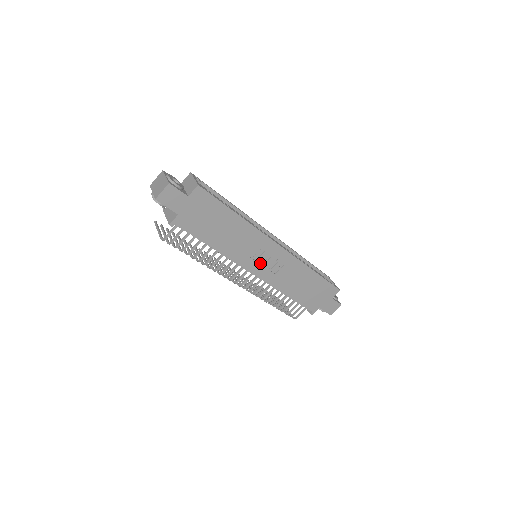
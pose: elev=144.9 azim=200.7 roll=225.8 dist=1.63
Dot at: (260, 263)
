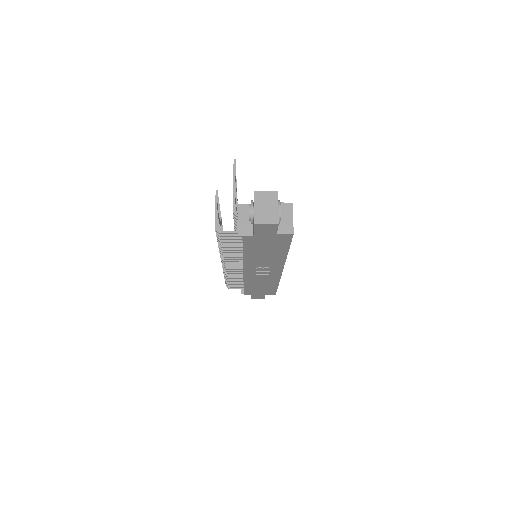
Dot at: (256, 270)
